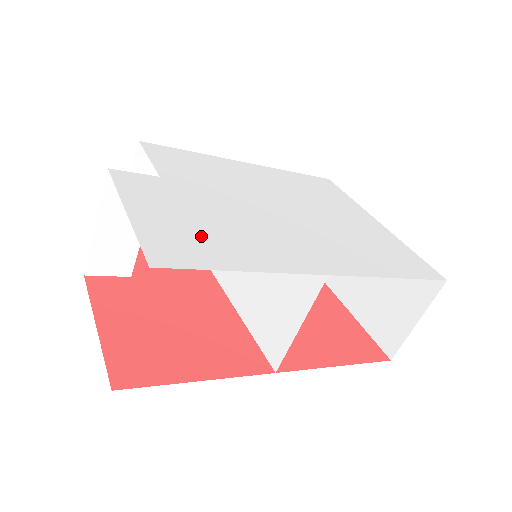
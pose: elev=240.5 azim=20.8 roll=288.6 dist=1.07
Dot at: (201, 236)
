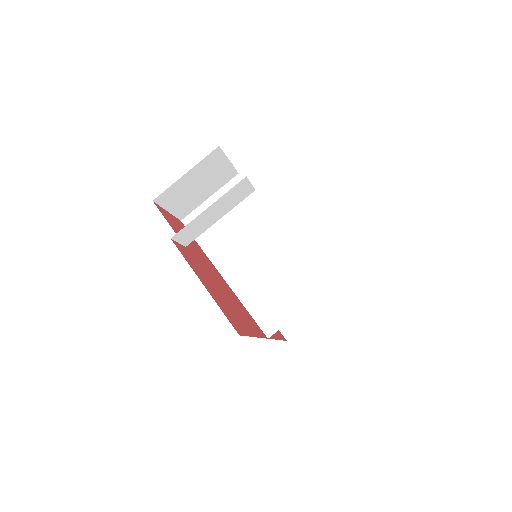
Dot at: occluded
